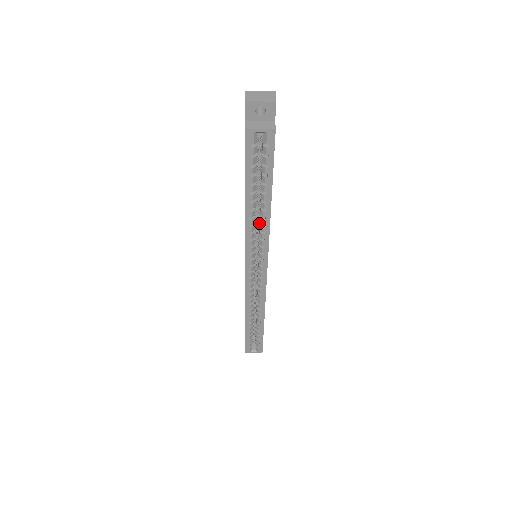
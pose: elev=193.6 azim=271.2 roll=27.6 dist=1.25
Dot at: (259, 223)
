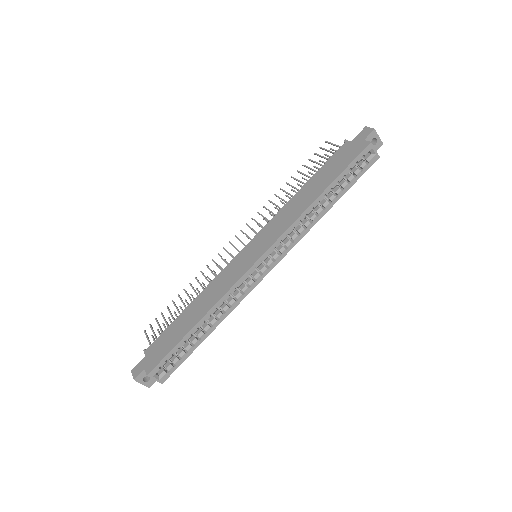
Dot at: occluded
